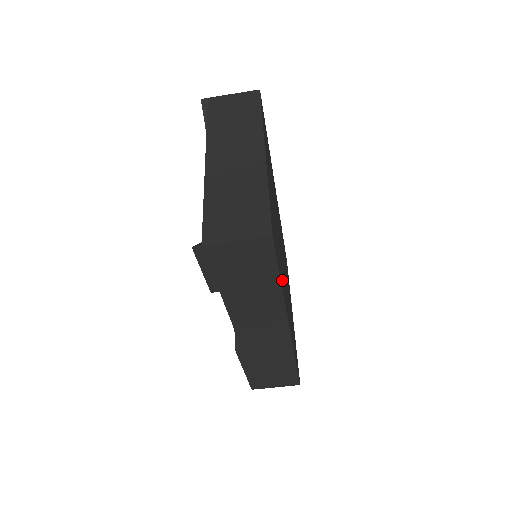
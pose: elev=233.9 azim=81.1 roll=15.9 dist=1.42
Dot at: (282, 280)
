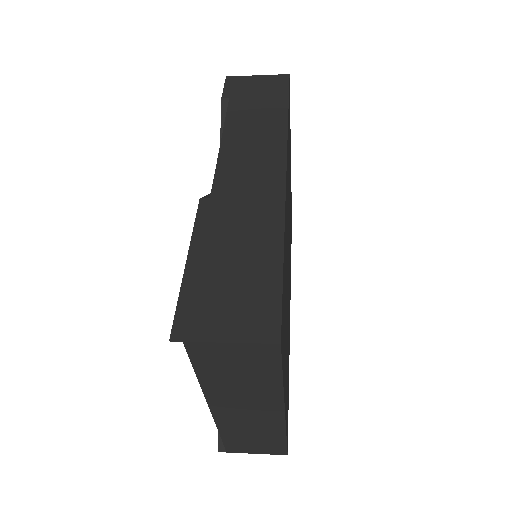
Dot at: occluded
